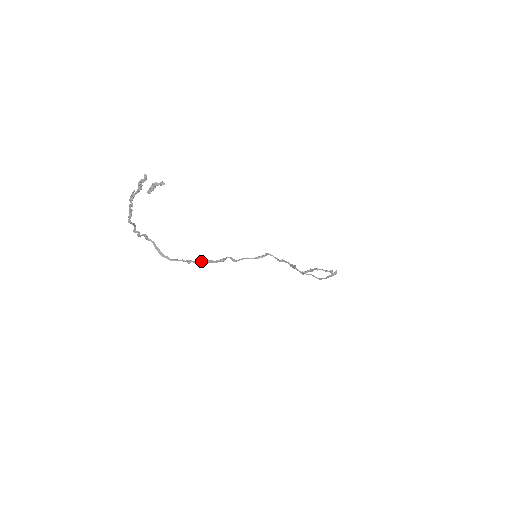
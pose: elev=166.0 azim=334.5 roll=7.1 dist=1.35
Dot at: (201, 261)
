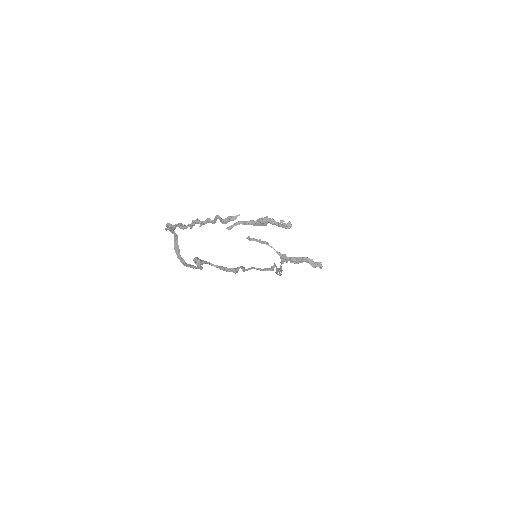
Dot at: occluded
